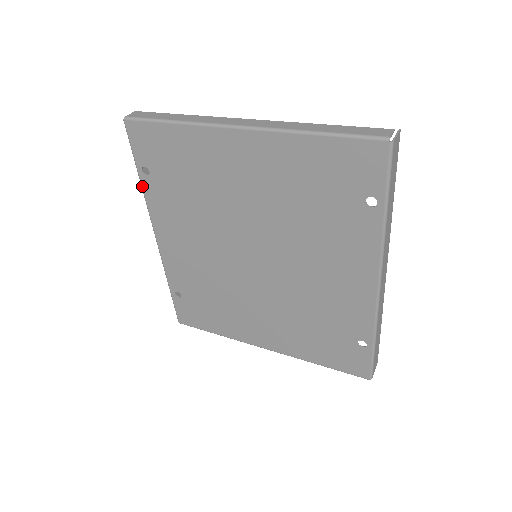
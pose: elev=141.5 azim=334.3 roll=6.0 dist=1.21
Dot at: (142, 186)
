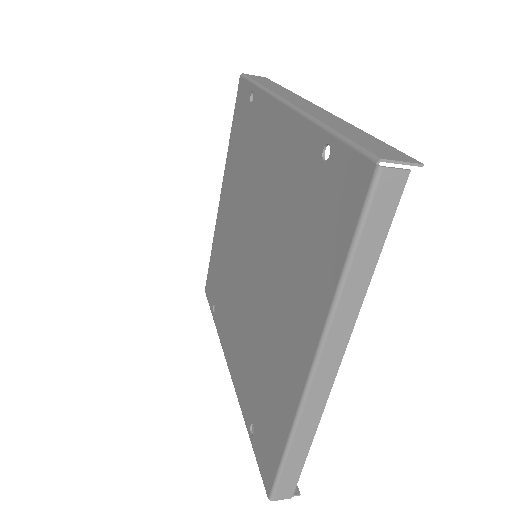
Dot at: (216, 326)
